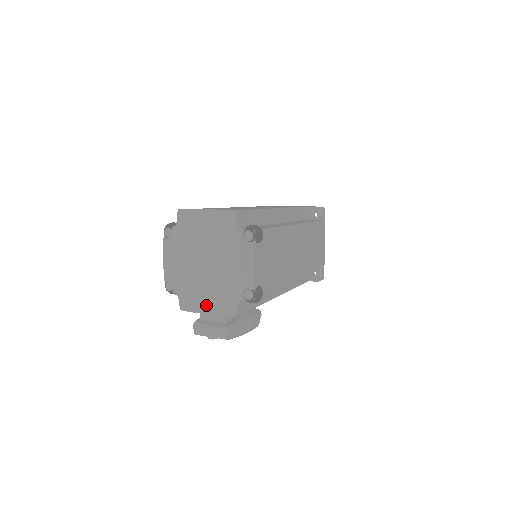
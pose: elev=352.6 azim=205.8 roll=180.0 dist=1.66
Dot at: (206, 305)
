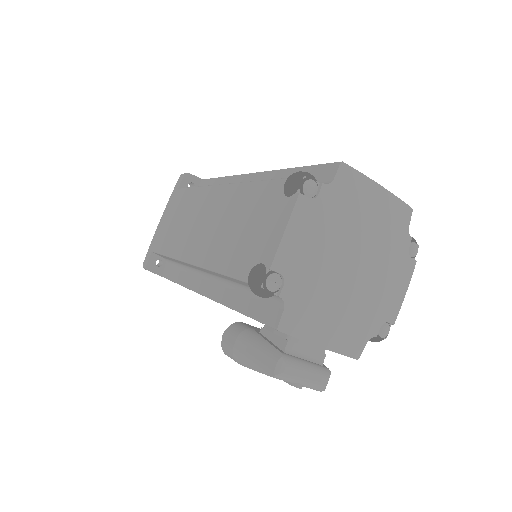
Dot at: (327, 332)
